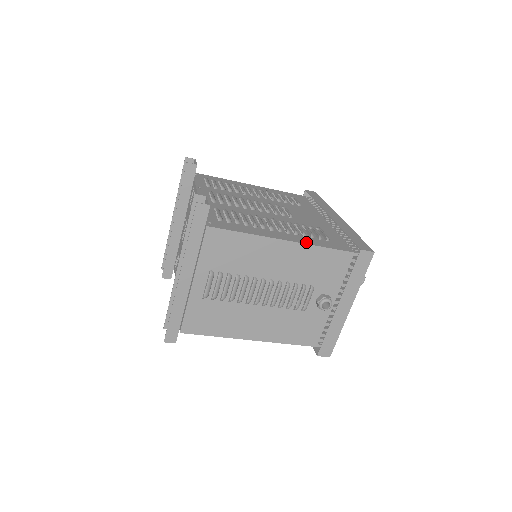
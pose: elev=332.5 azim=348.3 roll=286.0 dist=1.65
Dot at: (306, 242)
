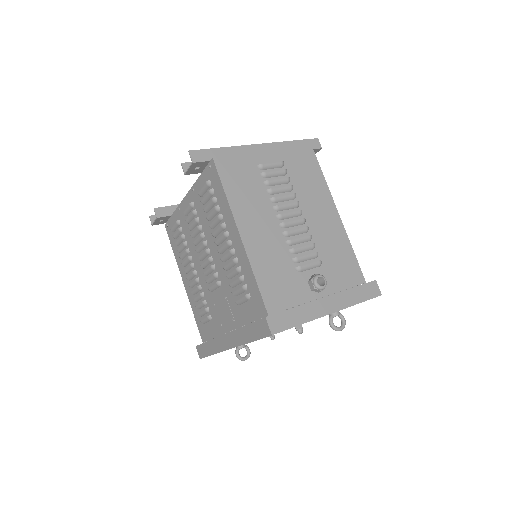
Dot at: (345, 235)
